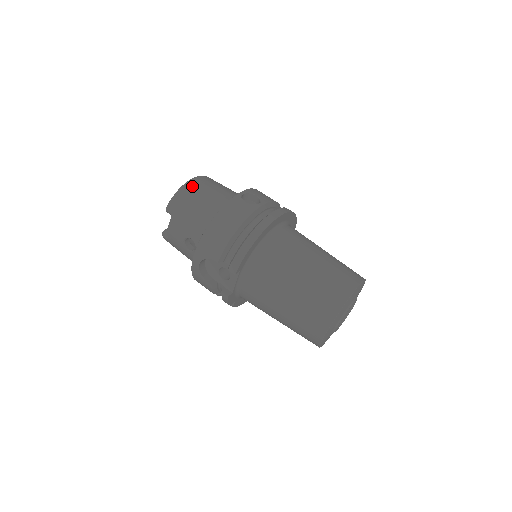
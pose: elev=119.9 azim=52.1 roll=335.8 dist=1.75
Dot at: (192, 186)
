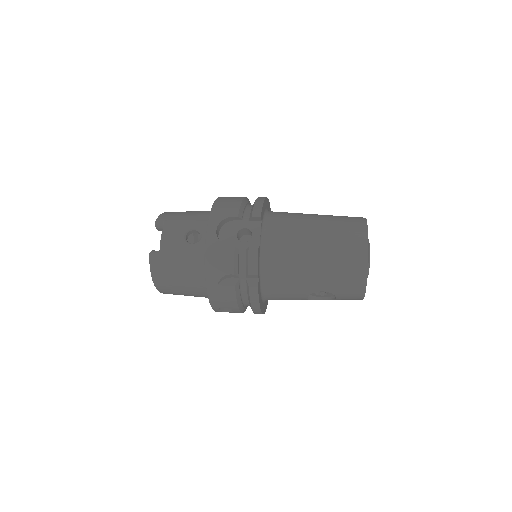
Dot at: occluded
